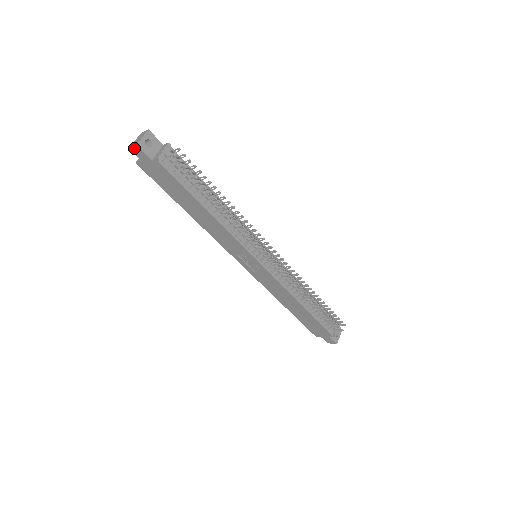
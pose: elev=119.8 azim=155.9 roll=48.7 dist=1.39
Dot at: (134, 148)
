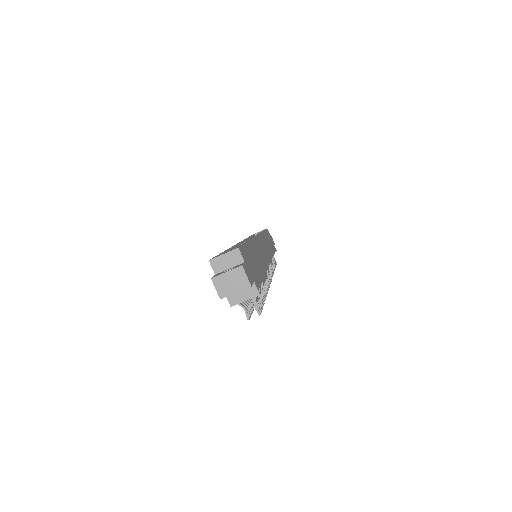
Dot at: (216, 289)
